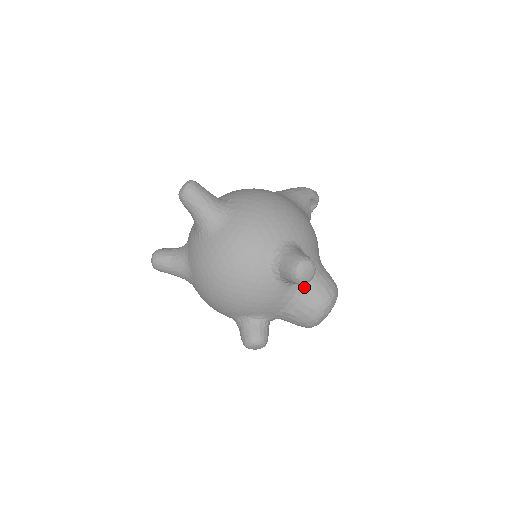
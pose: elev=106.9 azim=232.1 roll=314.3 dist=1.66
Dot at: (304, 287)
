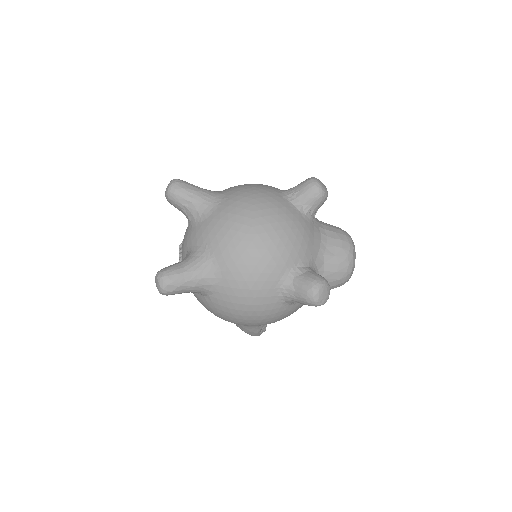
Dot at: (322, 226)
